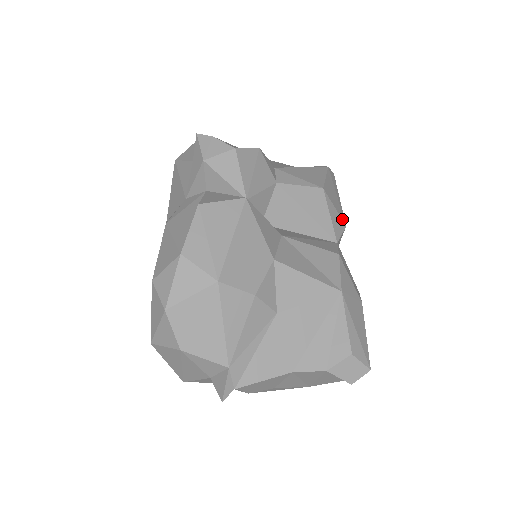
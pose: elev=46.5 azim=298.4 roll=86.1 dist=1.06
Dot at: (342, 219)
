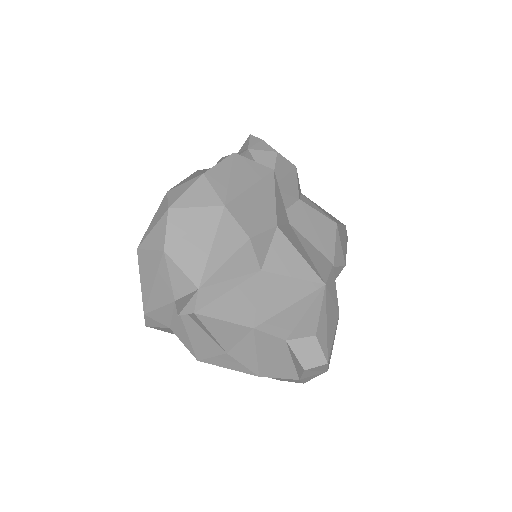
Dot at: (344, 258)
